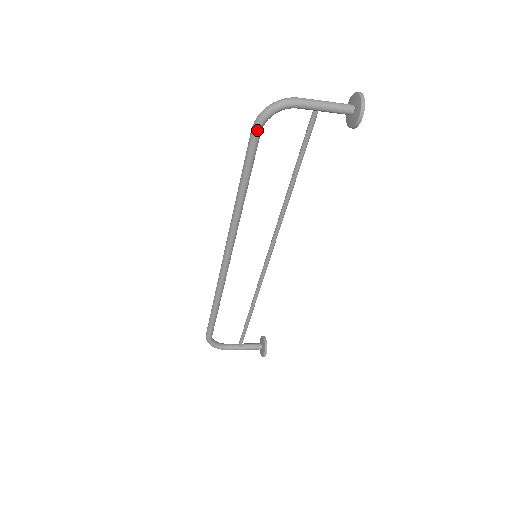
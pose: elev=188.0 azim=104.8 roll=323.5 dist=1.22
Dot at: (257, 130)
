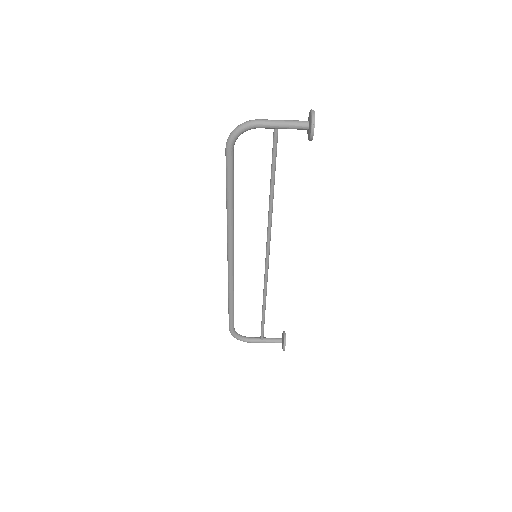
Dot at: (229, 149)
